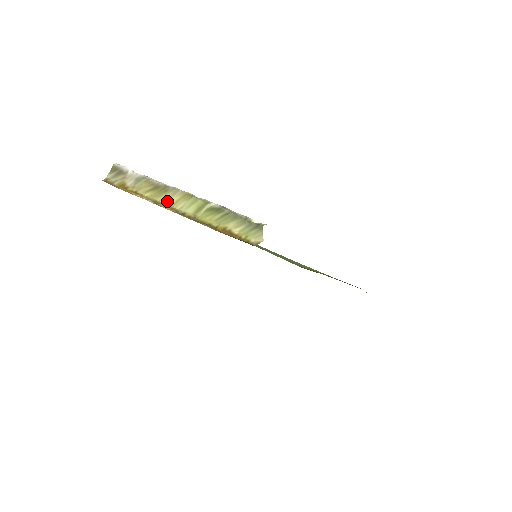
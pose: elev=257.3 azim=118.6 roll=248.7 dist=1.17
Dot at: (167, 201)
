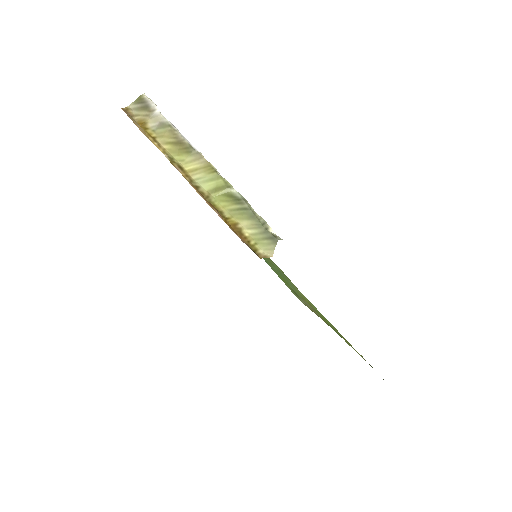
Dot at: (185, 164)
